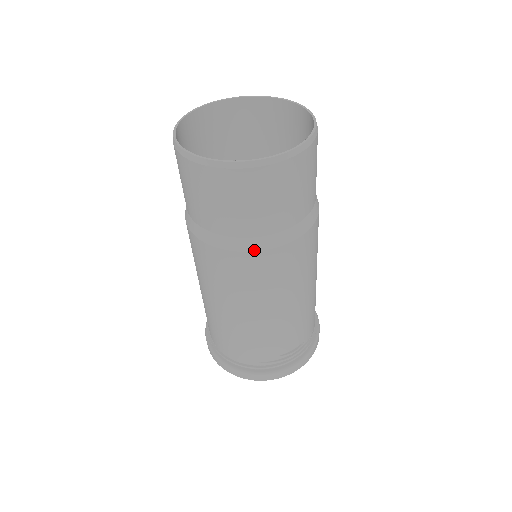
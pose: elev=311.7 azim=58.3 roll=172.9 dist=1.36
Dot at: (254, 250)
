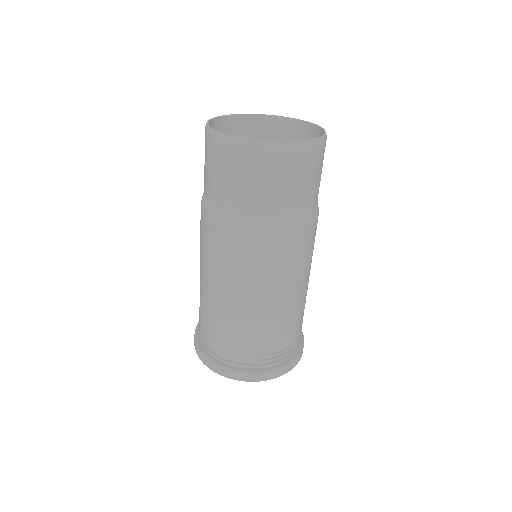
Dot at: (265, 229)
